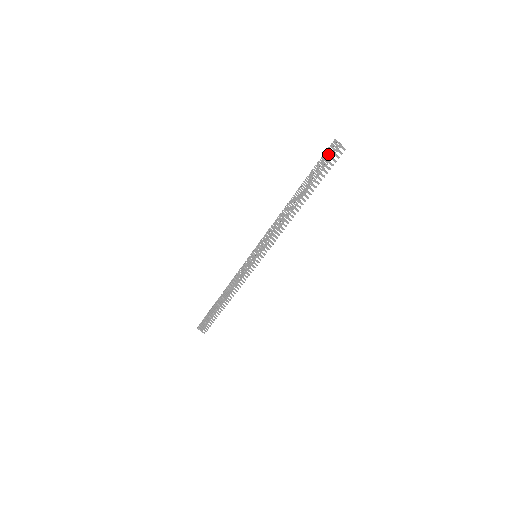
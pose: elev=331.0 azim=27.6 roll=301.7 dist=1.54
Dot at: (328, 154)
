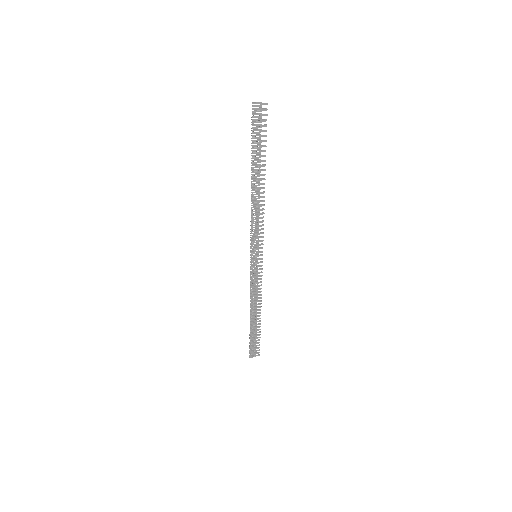
Dot at: (256, 120)
